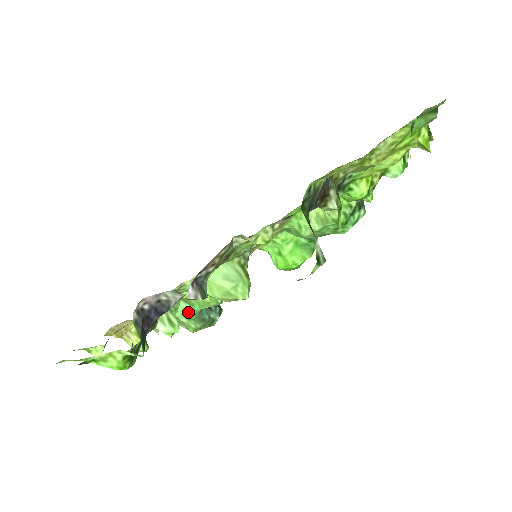
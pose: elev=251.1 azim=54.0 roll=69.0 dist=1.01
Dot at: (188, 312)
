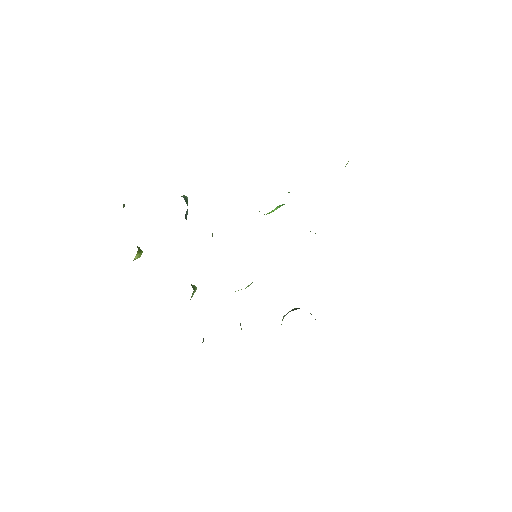
Dot at: occluded
